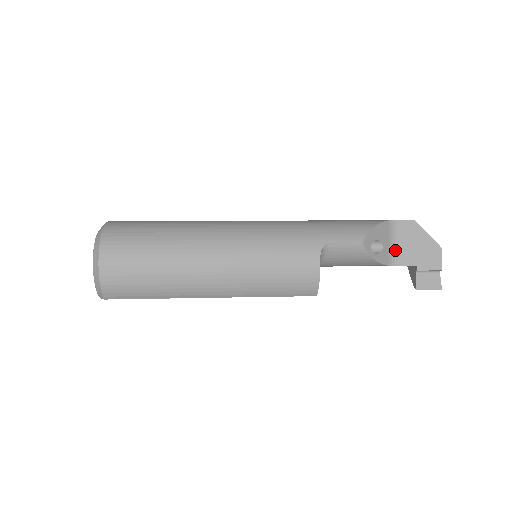
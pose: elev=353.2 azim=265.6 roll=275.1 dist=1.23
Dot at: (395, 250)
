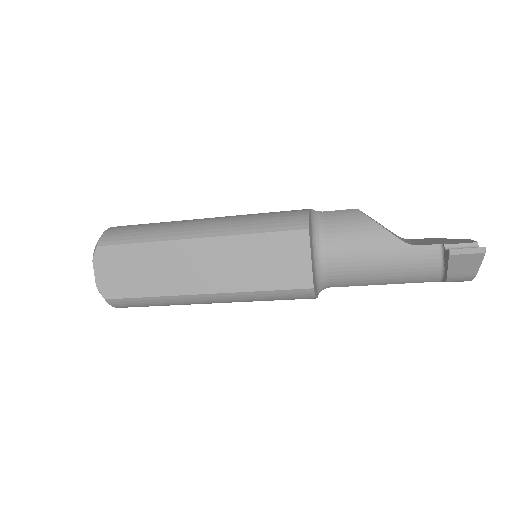
Dot at: (411, 243)
